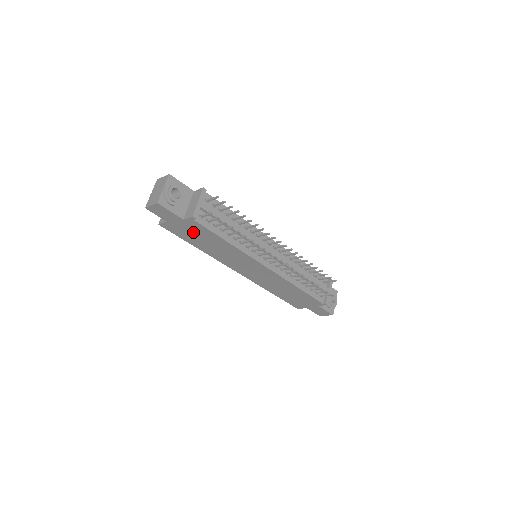
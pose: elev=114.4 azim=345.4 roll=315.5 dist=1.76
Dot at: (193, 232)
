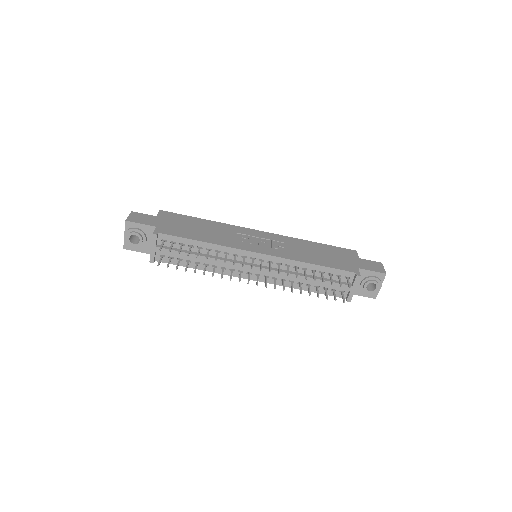
Dot at: occluded
